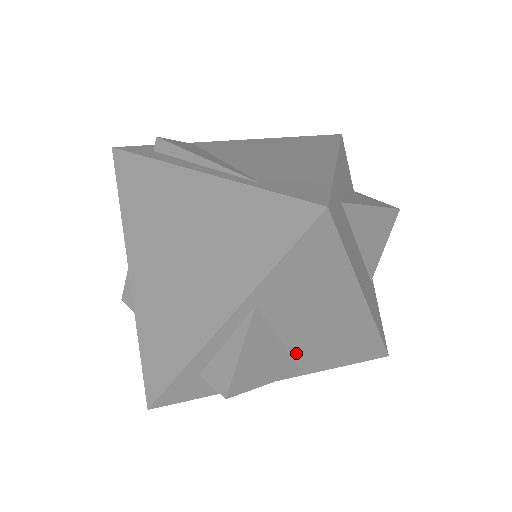
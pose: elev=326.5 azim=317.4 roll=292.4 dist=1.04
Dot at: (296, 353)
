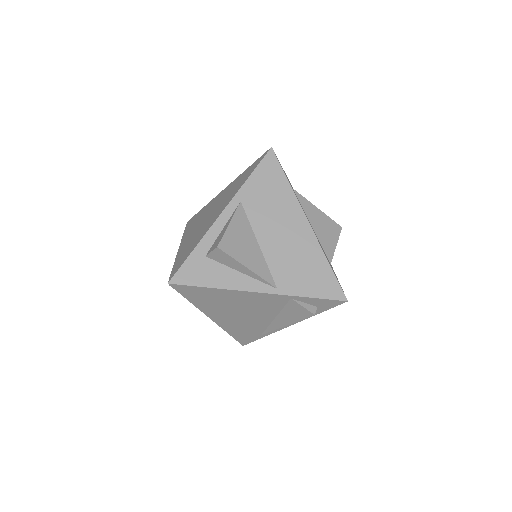
Dot at: (270, 262)
